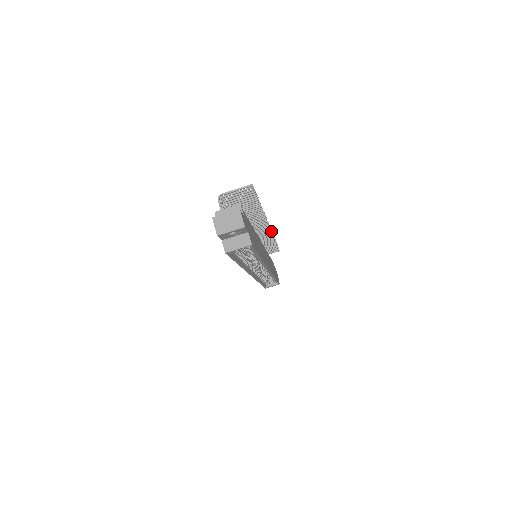
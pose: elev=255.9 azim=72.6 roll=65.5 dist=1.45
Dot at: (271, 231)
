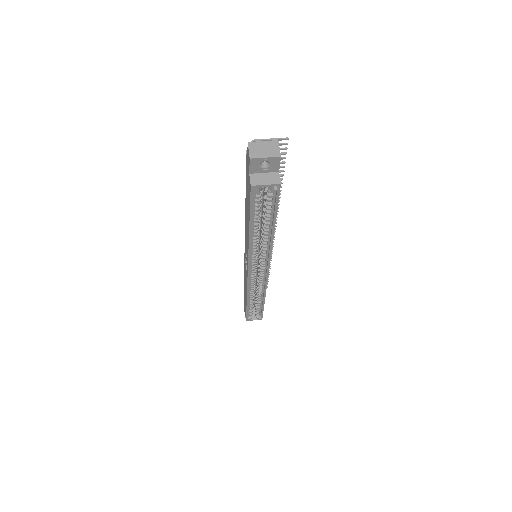
Dot at: (273, 242)
